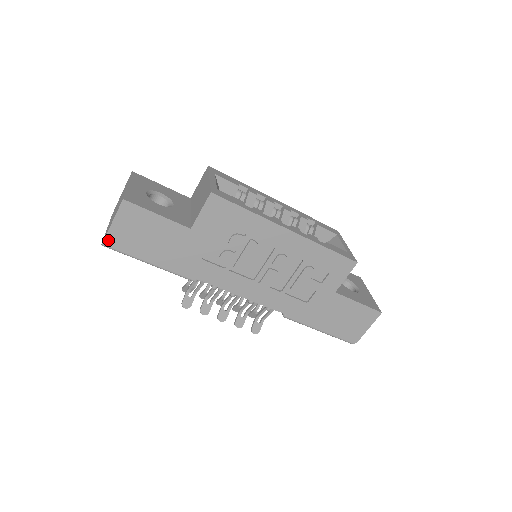
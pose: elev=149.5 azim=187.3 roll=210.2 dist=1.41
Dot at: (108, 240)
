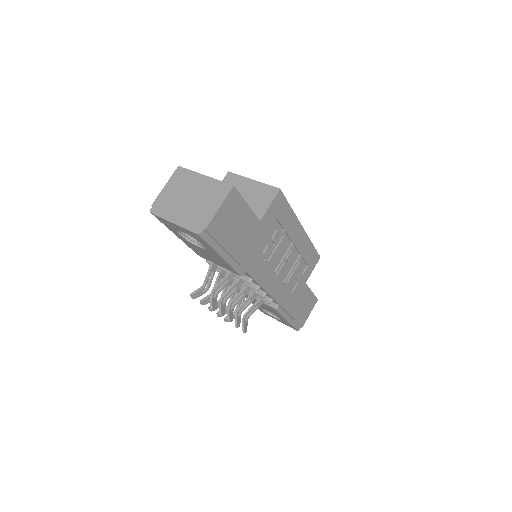
Dot at: (209, 228)
